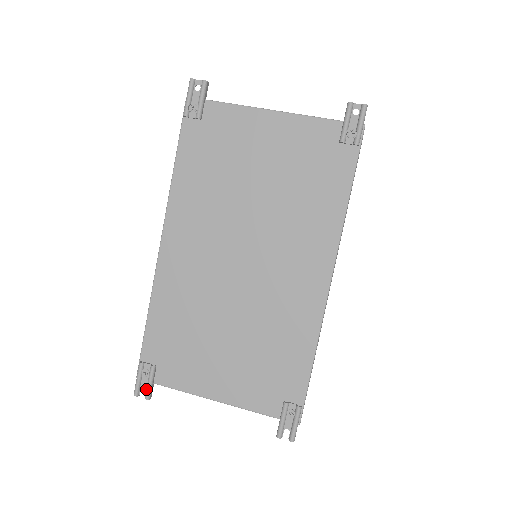
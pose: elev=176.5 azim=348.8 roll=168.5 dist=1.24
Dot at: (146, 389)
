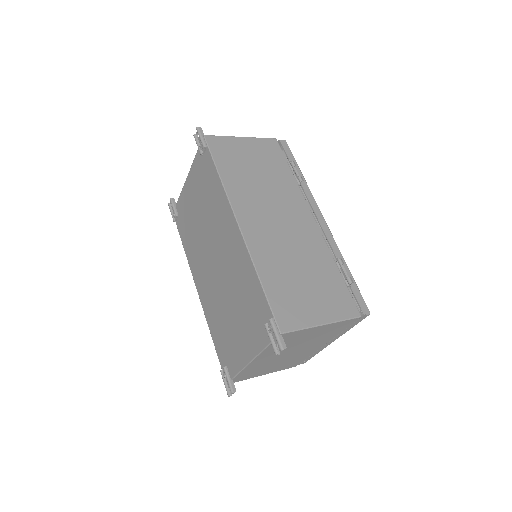
Dot at: (229, 387)
